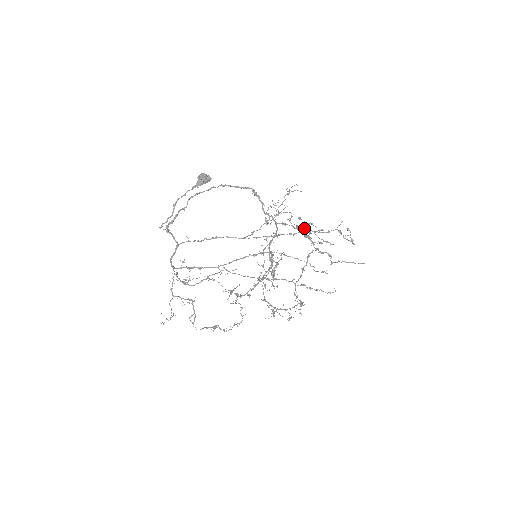
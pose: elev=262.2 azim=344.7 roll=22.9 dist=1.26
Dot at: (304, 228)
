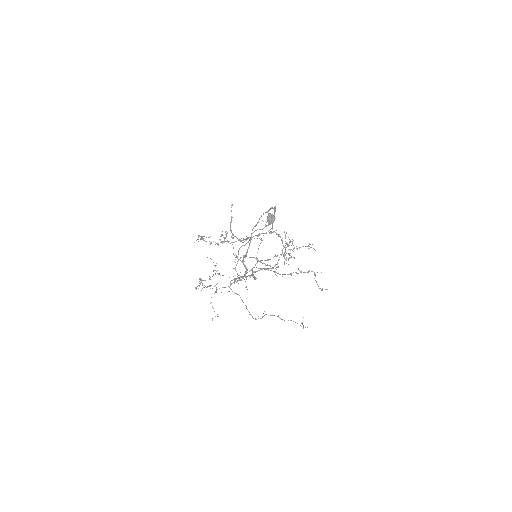
Dot at: (290, 249)
